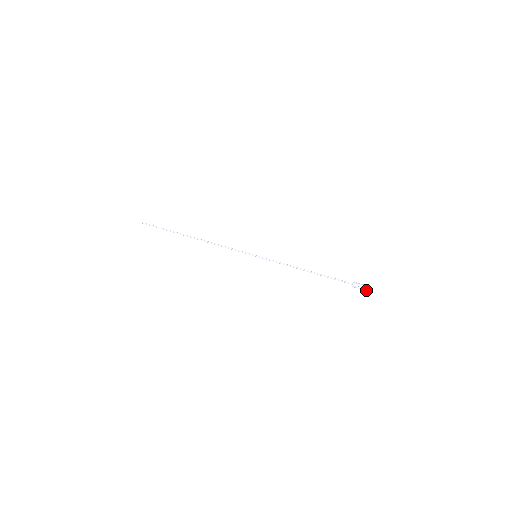
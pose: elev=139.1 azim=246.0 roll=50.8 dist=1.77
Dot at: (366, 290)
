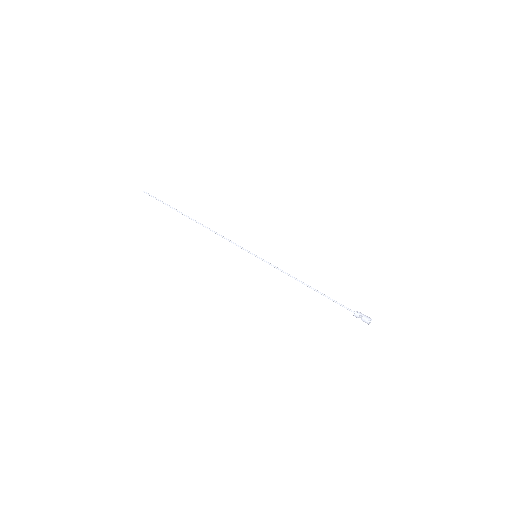
Dot at: (369, 322)
